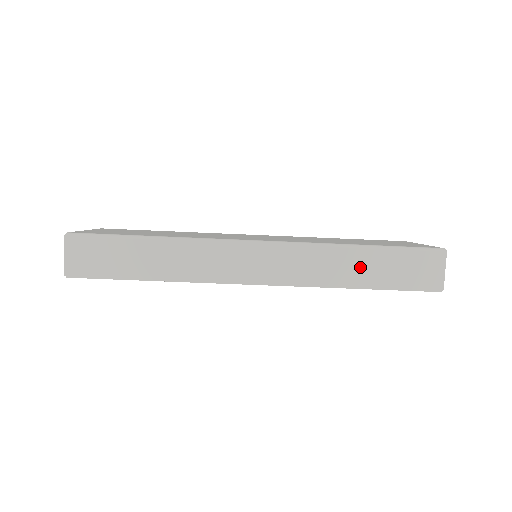
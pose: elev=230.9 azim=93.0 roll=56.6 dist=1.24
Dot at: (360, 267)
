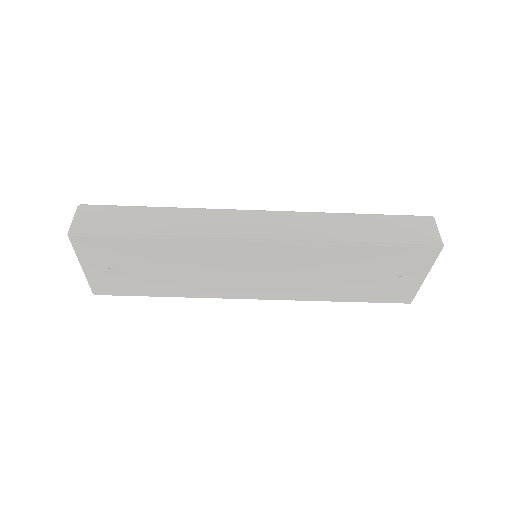
Dot at: (357, 227)
